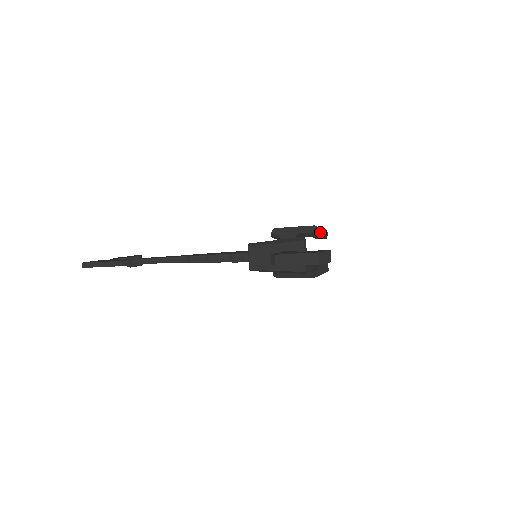
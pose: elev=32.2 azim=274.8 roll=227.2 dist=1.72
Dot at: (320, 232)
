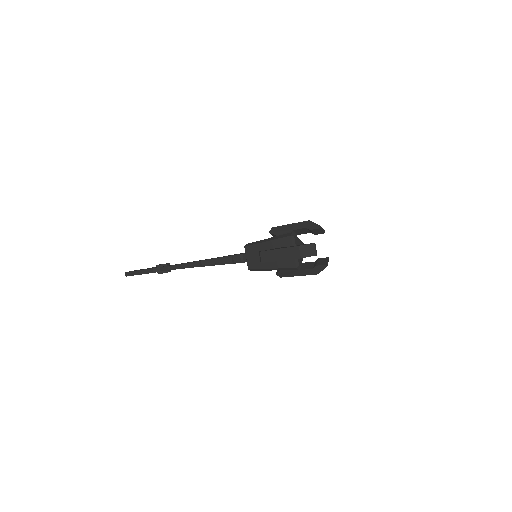
Dot at: (313, 226)
